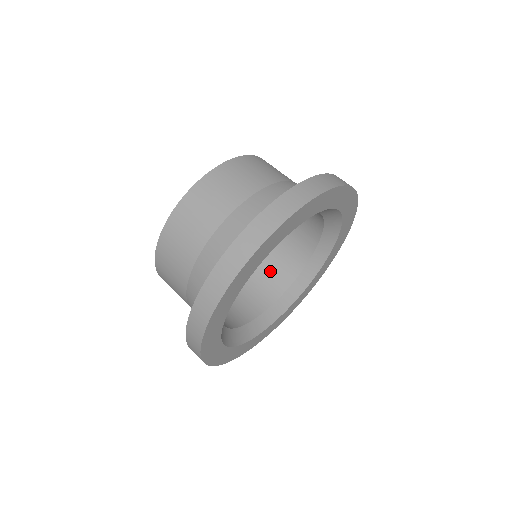
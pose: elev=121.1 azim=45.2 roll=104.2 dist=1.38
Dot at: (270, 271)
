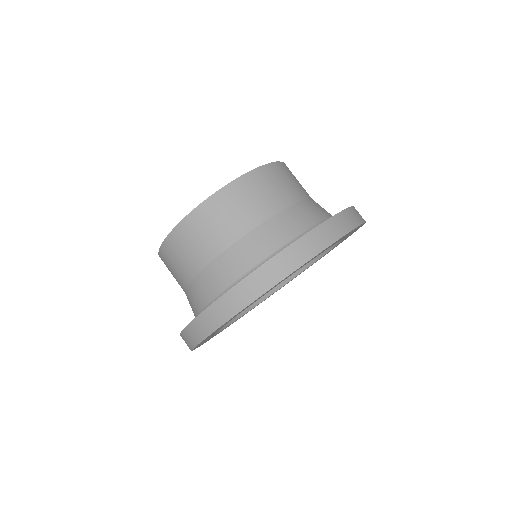
Dot at: occluded
